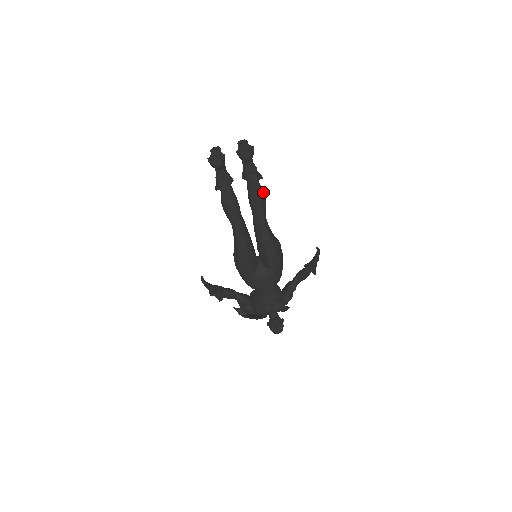
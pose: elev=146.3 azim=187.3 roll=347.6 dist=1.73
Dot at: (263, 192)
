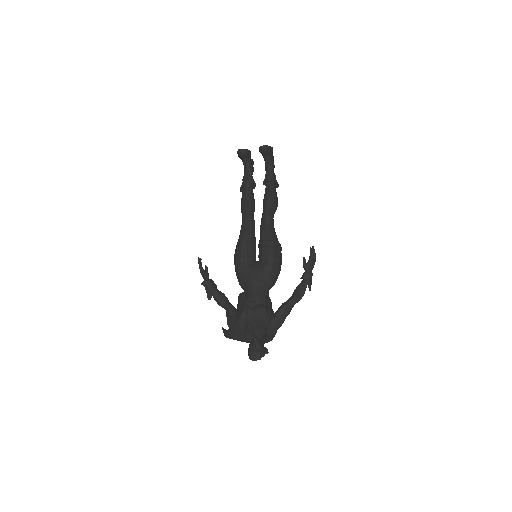
Dot at: (277, 197)
